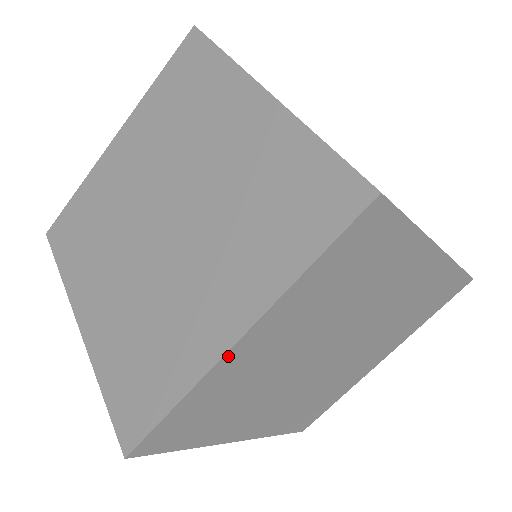
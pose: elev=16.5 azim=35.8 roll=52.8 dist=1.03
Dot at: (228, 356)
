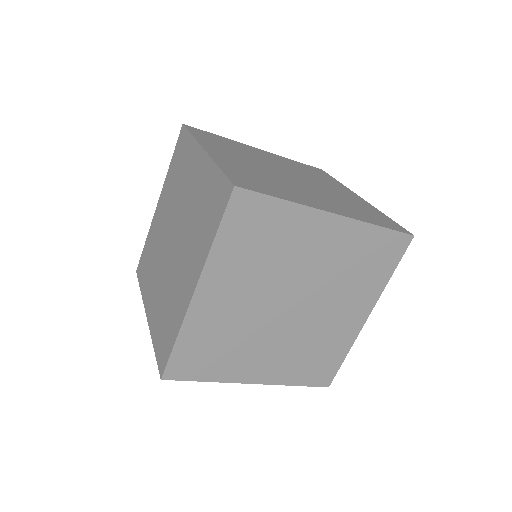
Dot at: (194, 302)
